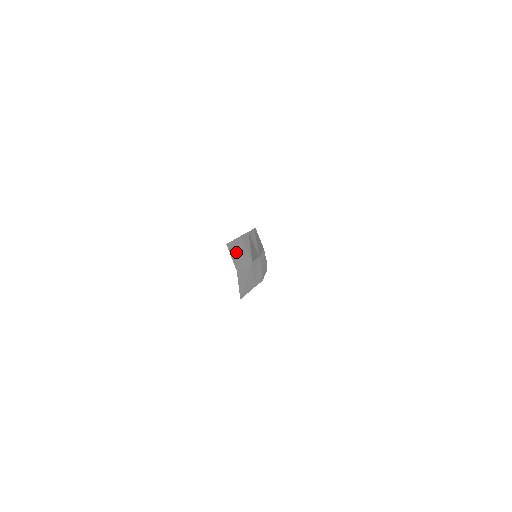
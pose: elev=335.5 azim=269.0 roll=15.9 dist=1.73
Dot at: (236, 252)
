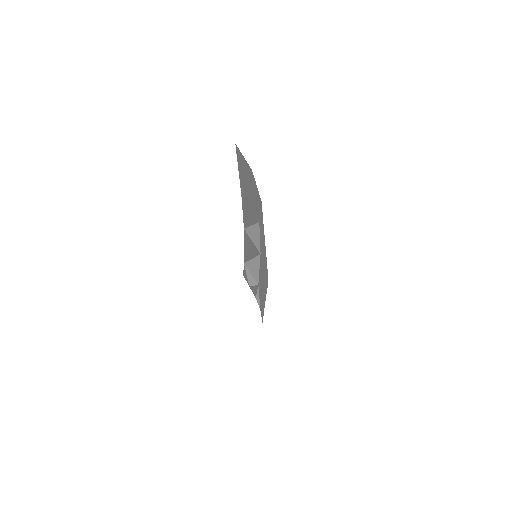
Dot at: (244, 176)
